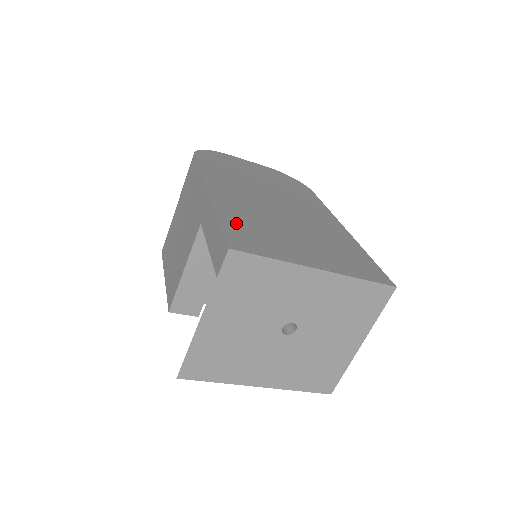
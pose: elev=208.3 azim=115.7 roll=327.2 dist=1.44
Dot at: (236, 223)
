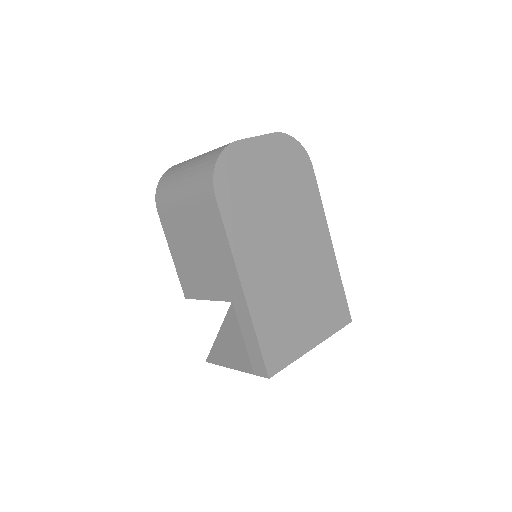
Dot at: (268, 332)
